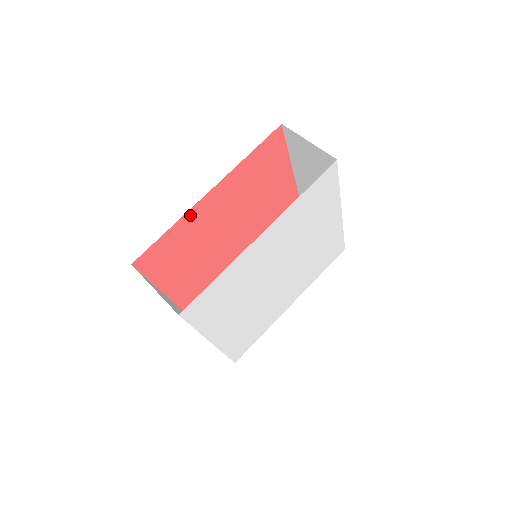
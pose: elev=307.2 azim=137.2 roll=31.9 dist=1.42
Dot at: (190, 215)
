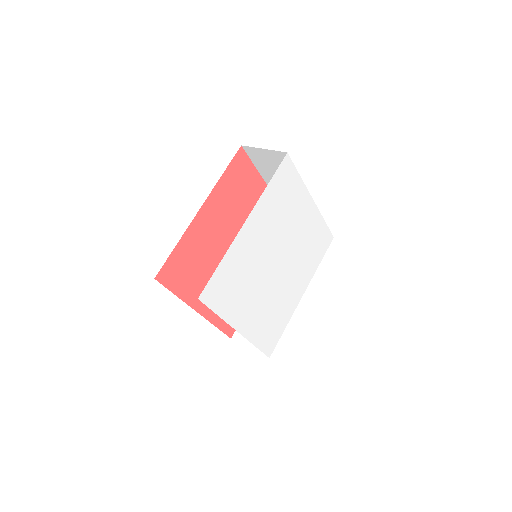
Dot at: (190, 231)
